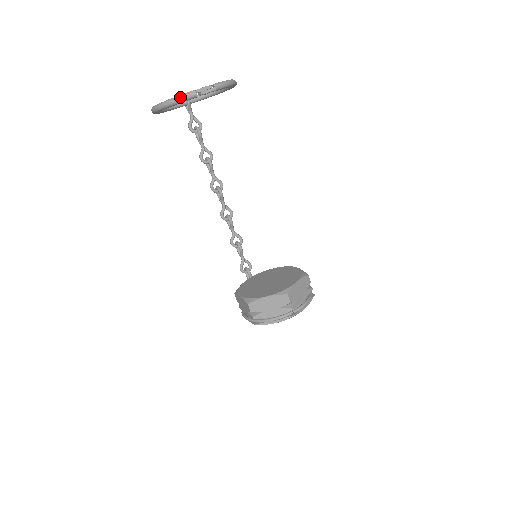
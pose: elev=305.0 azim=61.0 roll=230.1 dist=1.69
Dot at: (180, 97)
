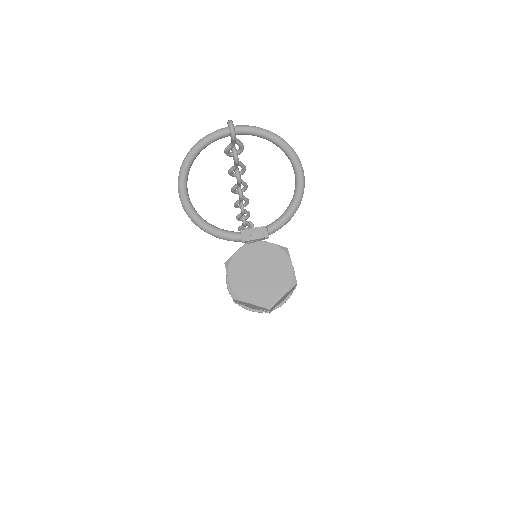
Dot at: (219, 237)
